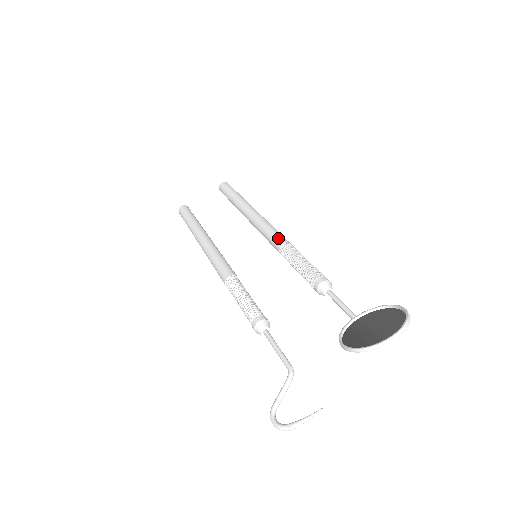
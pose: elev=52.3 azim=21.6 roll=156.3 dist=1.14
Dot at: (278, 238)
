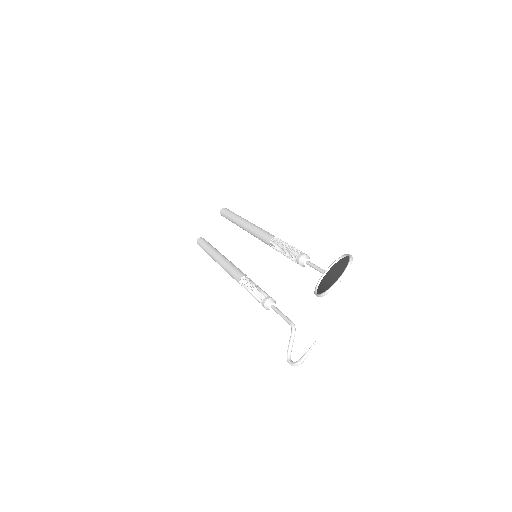
Dot at: (267, 237)
